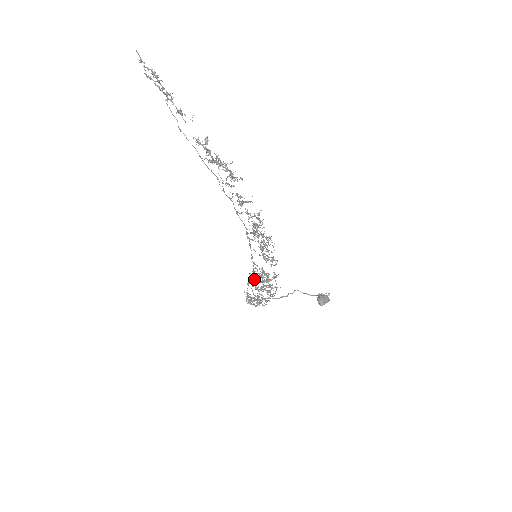
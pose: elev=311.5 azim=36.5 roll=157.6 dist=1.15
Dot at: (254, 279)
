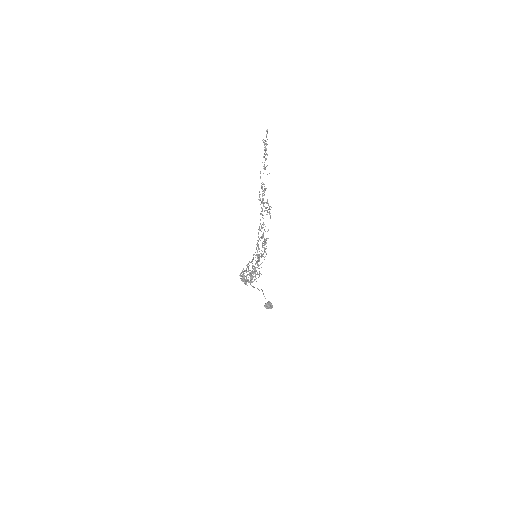
Dot at: occluded
